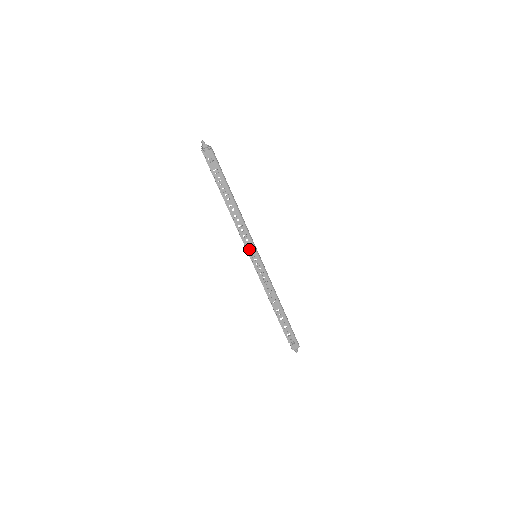
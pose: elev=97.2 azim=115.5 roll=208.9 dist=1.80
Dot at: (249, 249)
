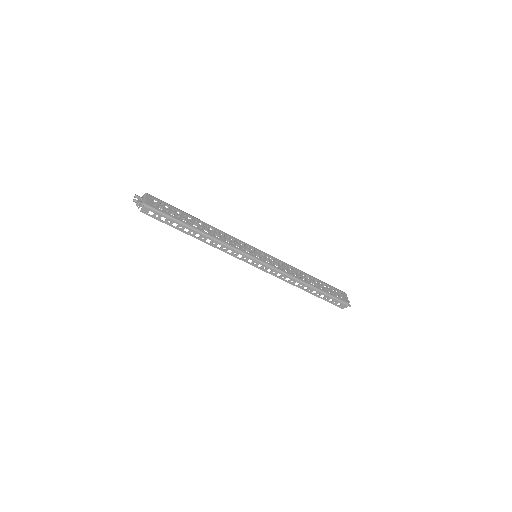
Dot at: (242, 259)
